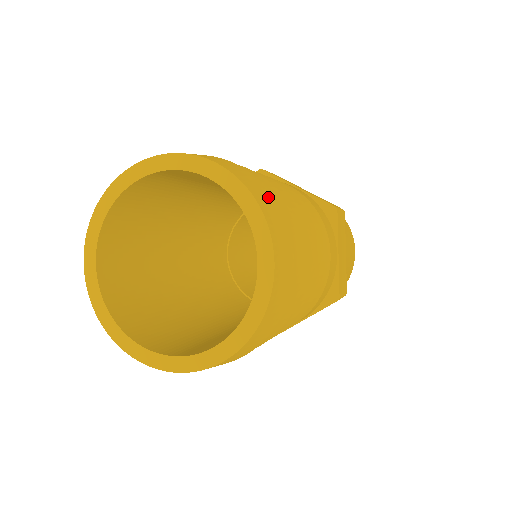
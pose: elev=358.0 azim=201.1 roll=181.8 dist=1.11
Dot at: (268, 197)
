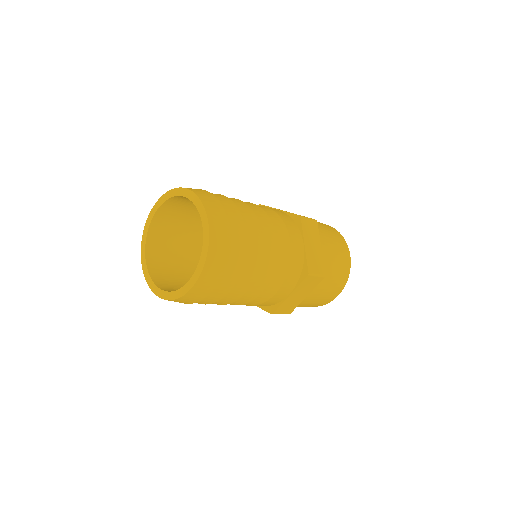
Dot at: (213, 200)
